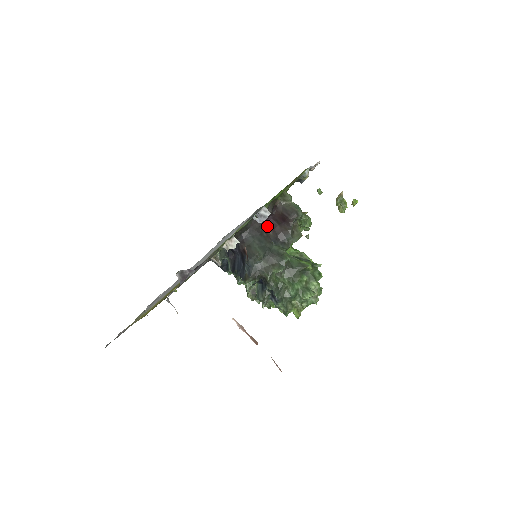
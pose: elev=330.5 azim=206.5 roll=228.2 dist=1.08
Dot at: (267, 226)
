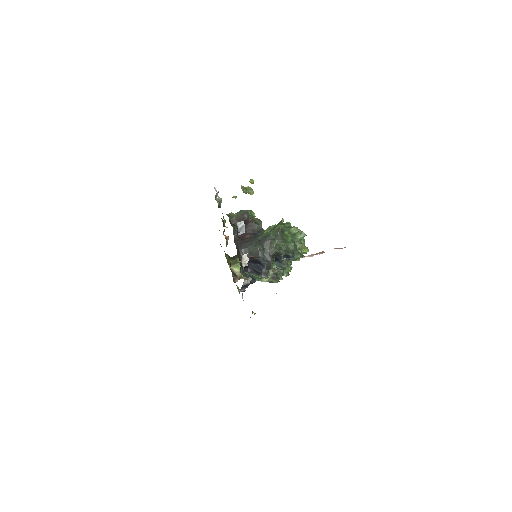
Dot at: (243, 236)
